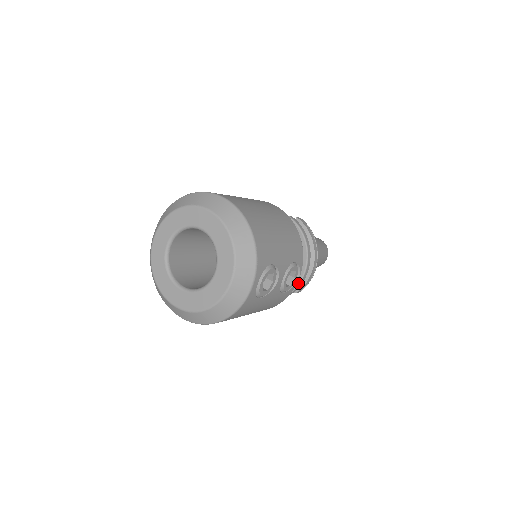
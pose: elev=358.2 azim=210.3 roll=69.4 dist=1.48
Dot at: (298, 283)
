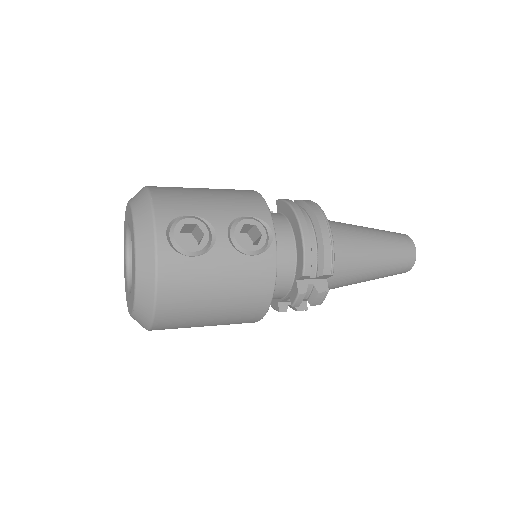
Dot at: (303, 254)
